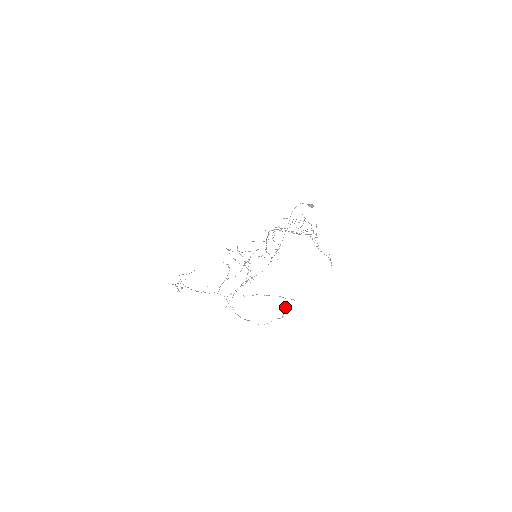
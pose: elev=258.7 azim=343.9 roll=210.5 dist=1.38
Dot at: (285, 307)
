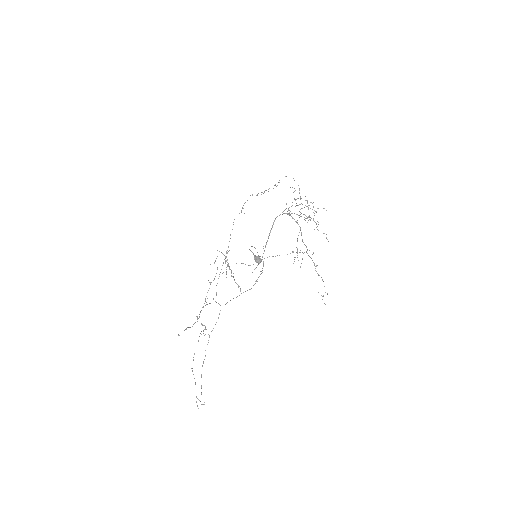
Dot at: occluded
